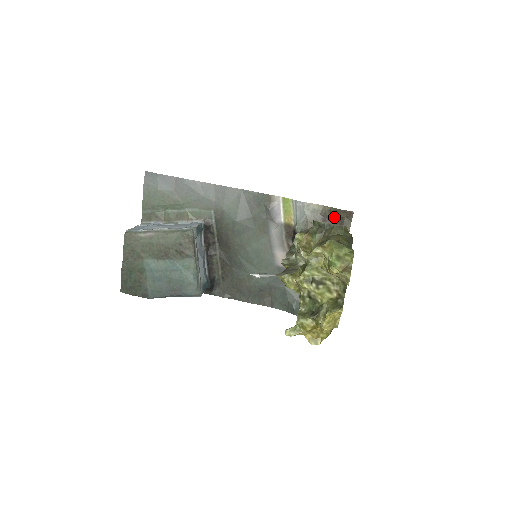
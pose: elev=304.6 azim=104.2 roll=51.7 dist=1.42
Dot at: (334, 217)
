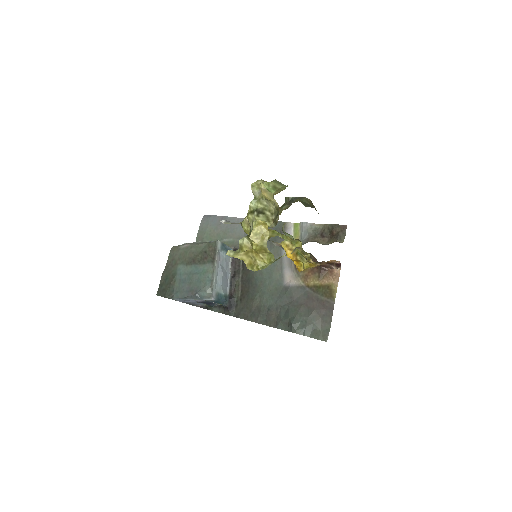
Dot at: (331, 233)
